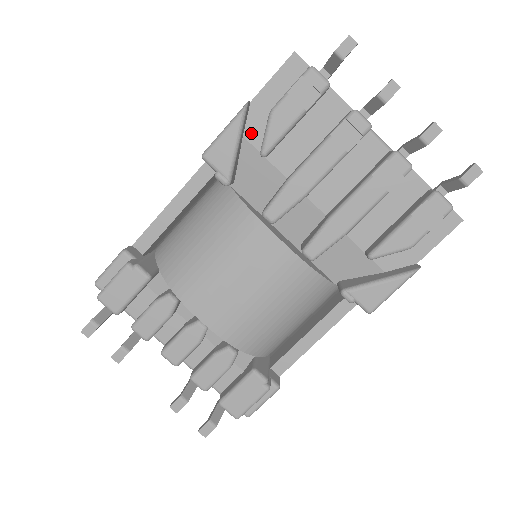
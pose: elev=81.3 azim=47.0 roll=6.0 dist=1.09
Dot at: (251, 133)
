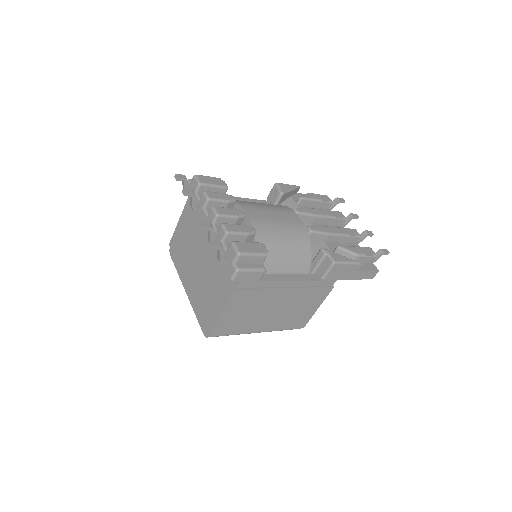
Dot at: (294, 198)
